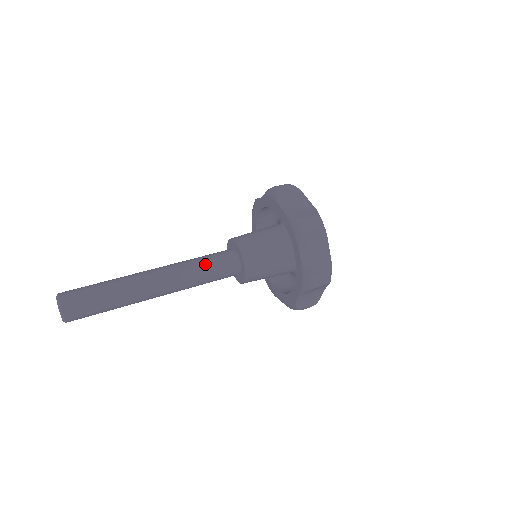
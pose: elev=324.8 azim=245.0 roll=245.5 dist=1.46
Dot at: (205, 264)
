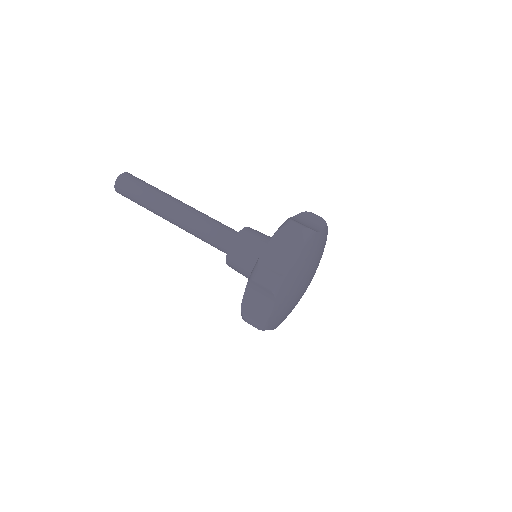
Dot at: (208, 230)
